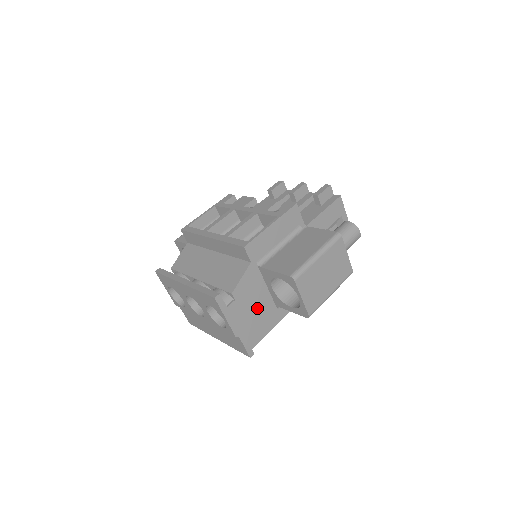
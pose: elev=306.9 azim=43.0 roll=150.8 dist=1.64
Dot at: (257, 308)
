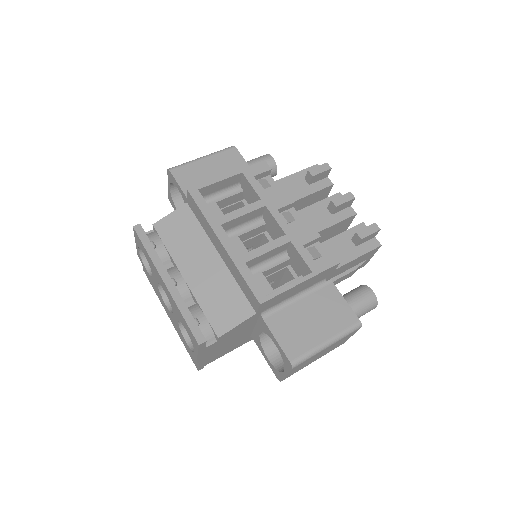
Dot at: (233, 341)
